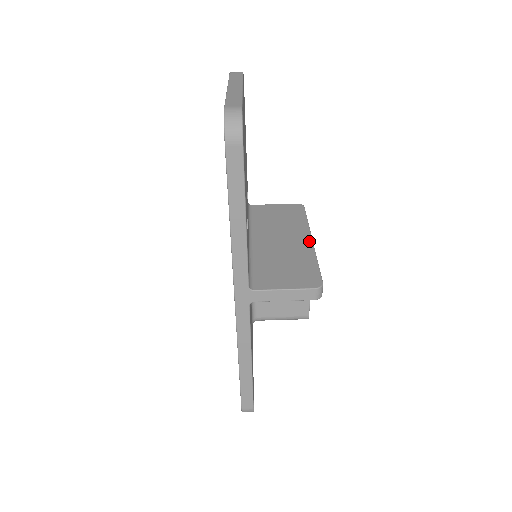
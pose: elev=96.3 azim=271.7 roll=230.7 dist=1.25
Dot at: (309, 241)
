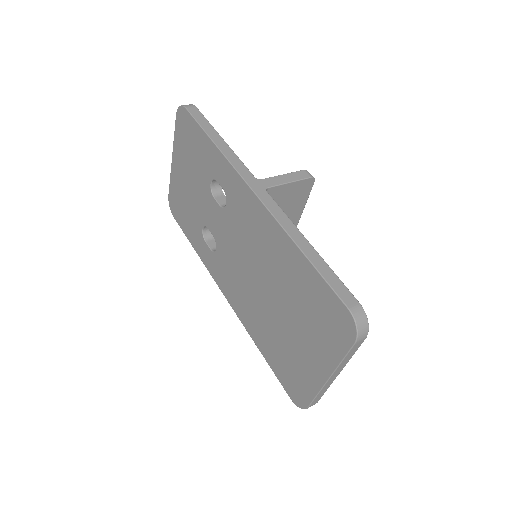
Dot at: occluded
